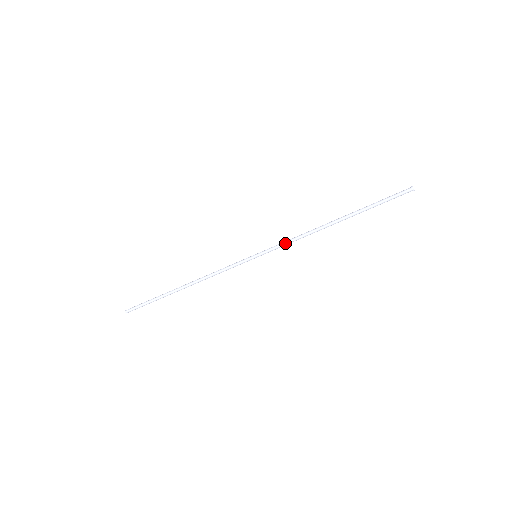
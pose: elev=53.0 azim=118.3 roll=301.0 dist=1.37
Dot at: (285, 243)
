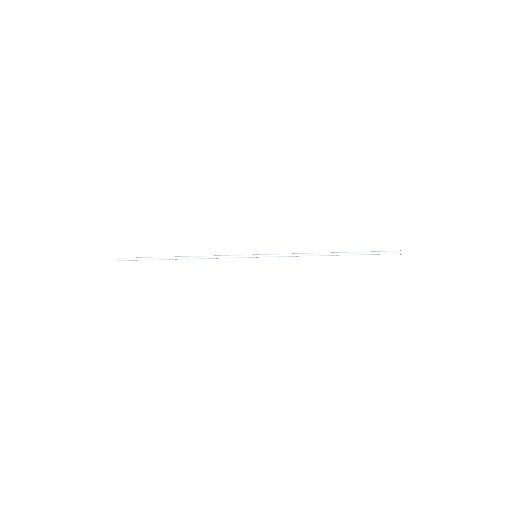
Dot at: (285, 256)
